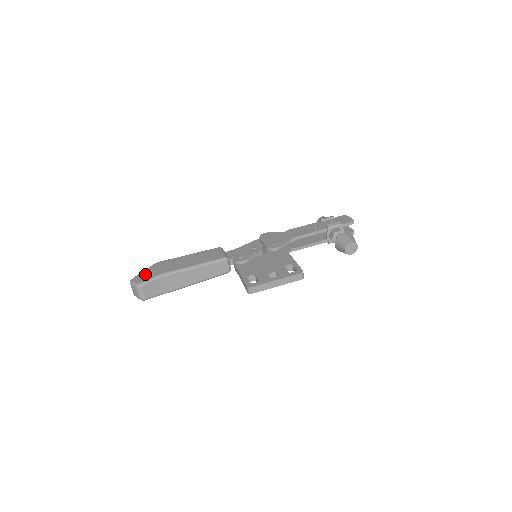
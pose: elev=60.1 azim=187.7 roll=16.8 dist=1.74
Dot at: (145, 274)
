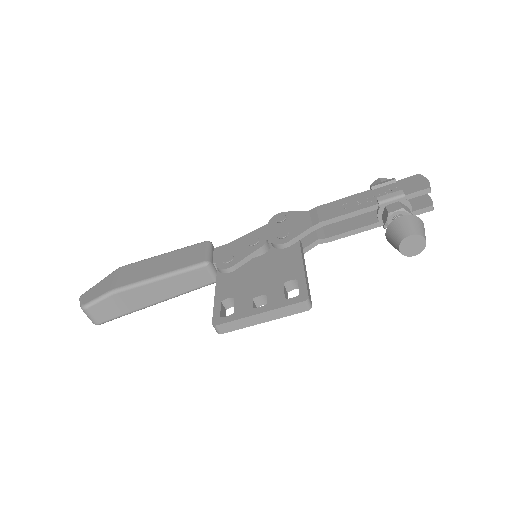
Dot at: (98, 288)
